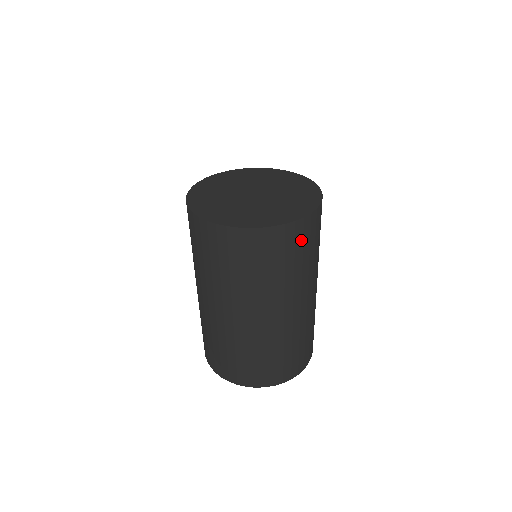
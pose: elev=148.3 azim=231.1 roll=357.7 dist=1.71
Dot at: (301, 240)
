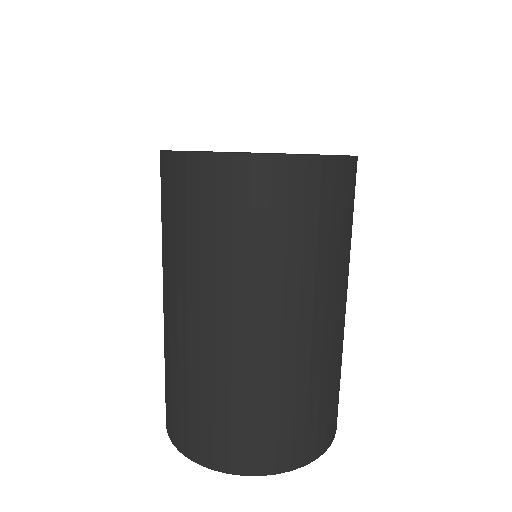
Dot at: (347, 193)
